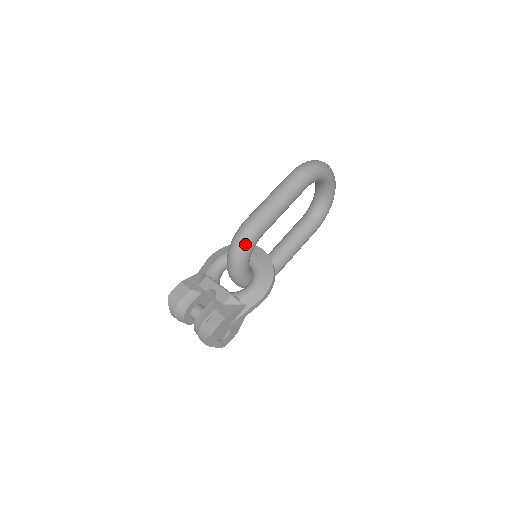
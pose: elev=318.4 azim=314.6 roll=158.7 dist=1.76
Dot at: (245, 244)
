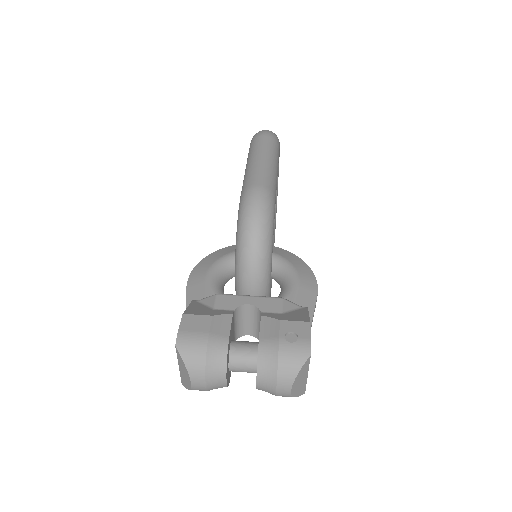
Dot at: (268, 215)
